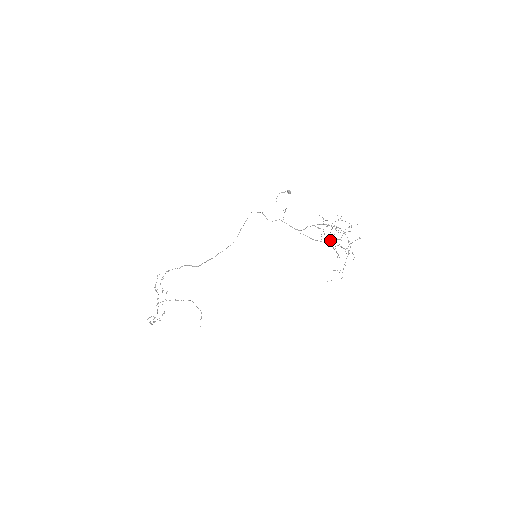
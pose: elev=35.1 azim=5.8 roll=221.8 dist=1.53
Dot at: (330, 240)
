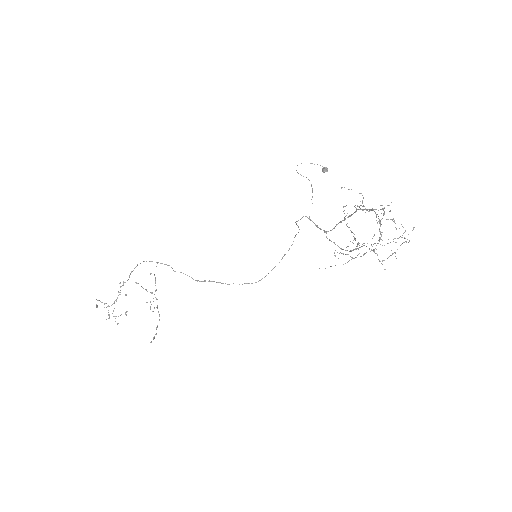
Dot at: (363, 245)
